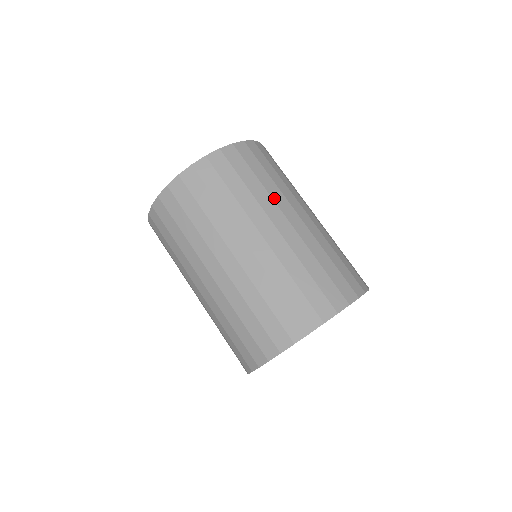
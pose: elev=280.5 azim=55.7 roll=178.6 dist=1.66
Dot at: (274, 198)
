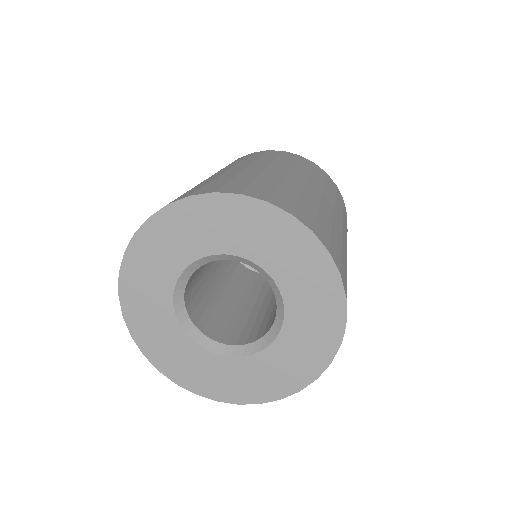
Dot at: (325, 190)
